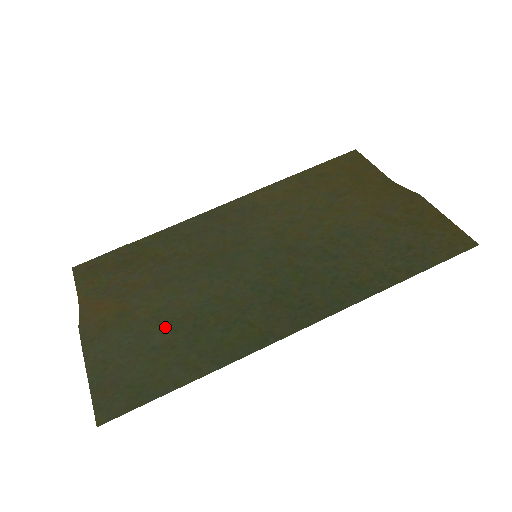
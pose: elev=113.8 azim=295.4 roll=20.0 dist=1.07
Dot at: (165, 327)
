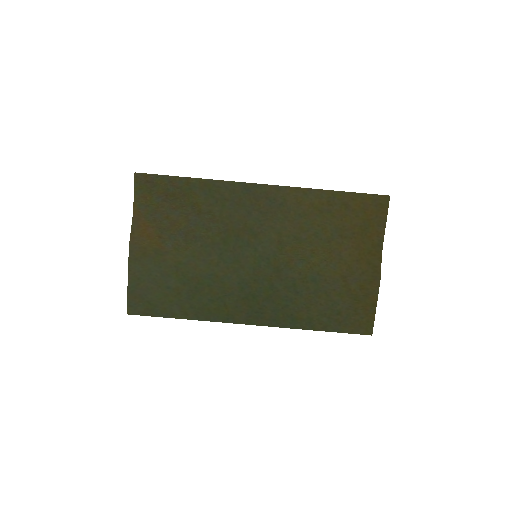
Dot at: (179, 278)
